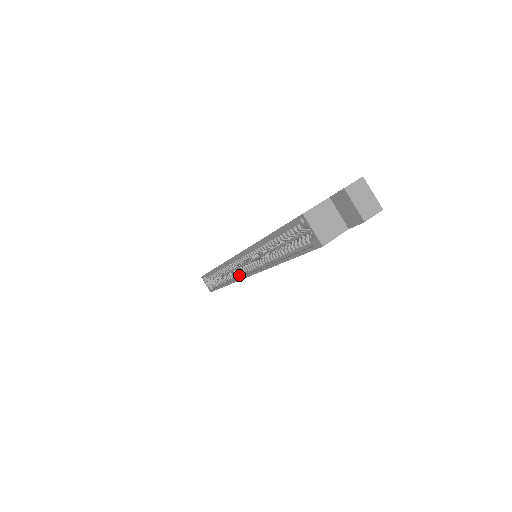
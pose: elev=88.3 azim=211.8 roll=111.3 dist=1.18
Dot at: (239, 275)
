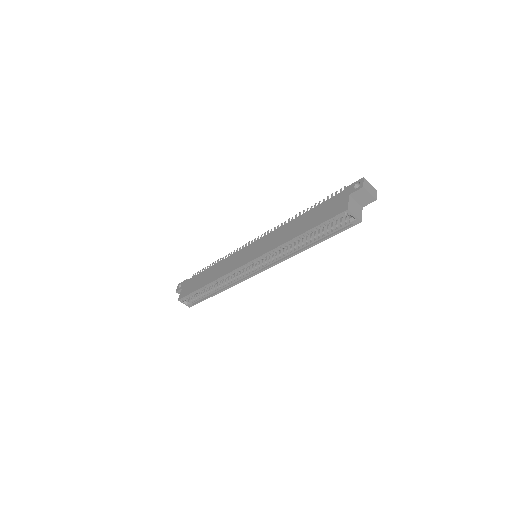
Dot at: (246, 275)
